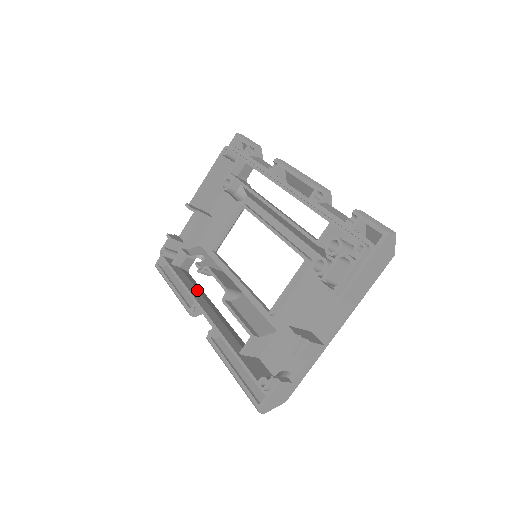
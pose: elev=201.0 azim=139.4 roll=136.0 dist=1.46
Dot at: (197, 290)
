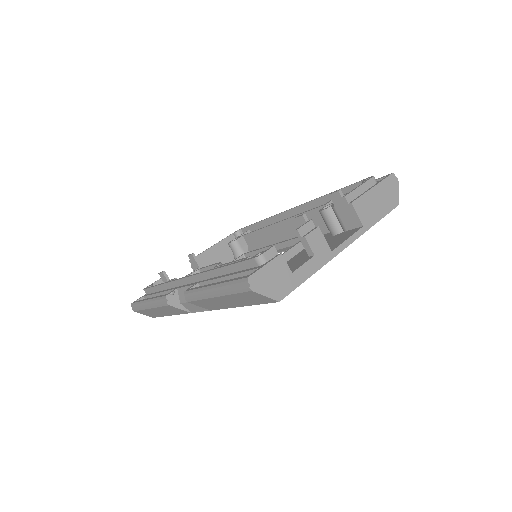
Dot at: occluded
